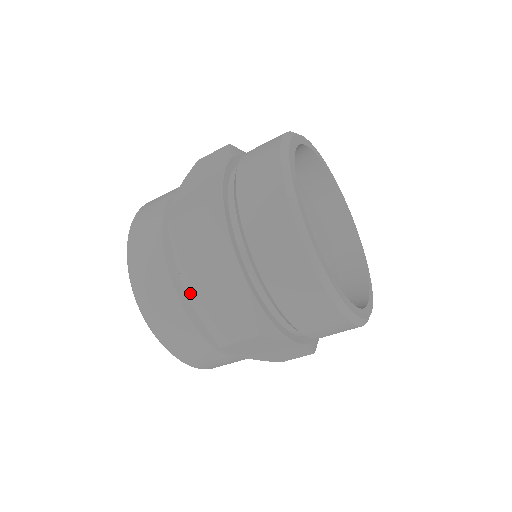
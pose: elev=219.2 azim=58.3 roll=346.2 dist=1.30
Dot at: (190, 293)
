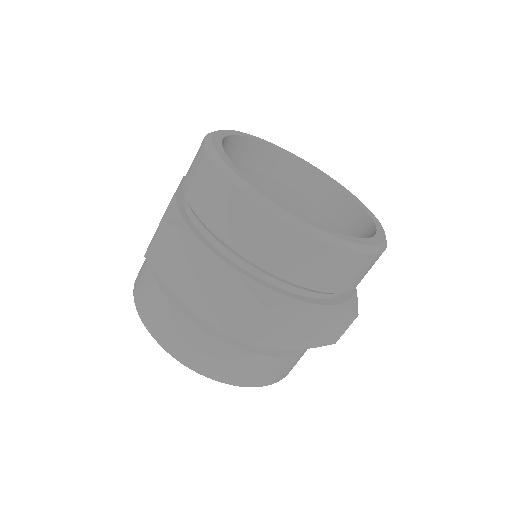
Dot at: (192, 306)
